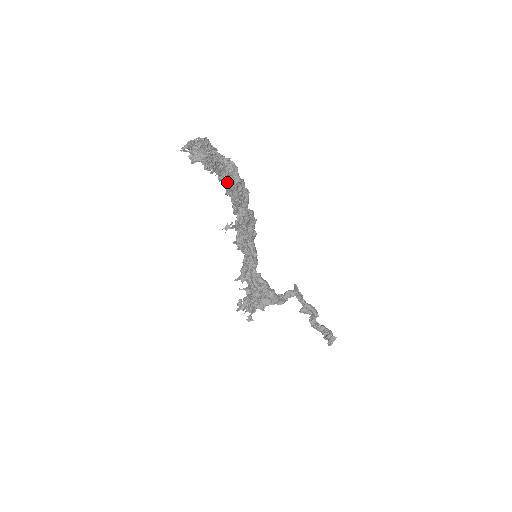
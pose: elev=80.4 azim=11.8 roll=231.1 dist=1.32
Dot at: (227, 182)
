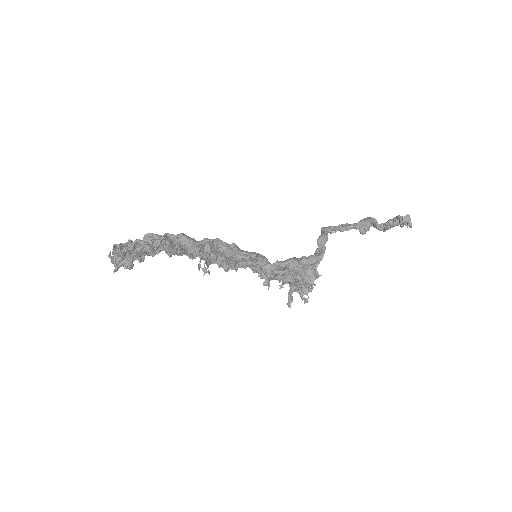
Dot at: (159, 250)
